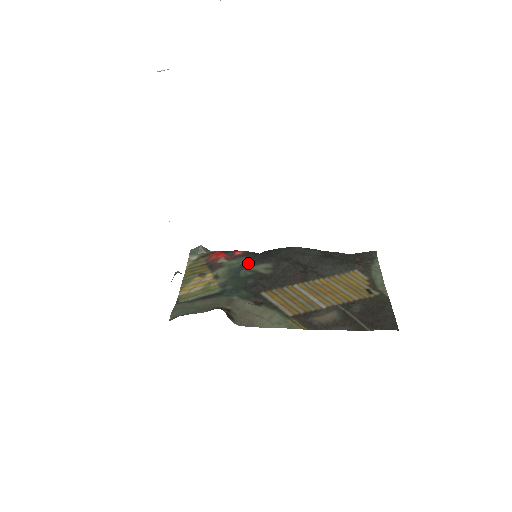
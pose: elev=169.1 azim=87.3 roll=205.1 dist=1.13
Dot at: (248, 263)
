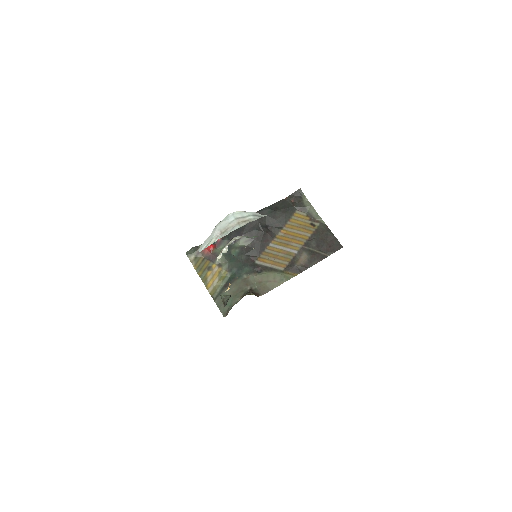
Dot at: (231, 243)
